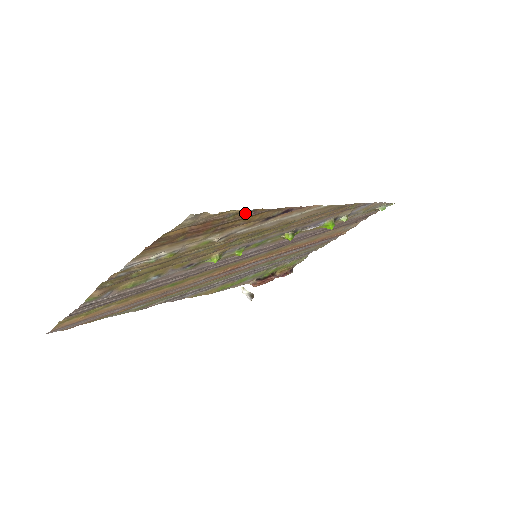
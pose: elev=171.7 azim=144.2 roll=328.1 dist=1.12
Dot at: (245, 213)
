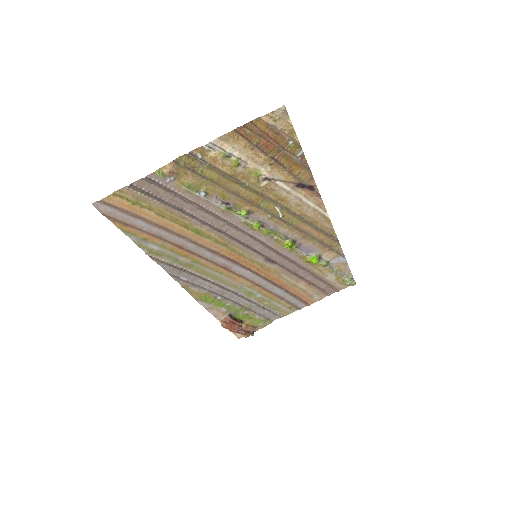
Dot at: (298, 152)
